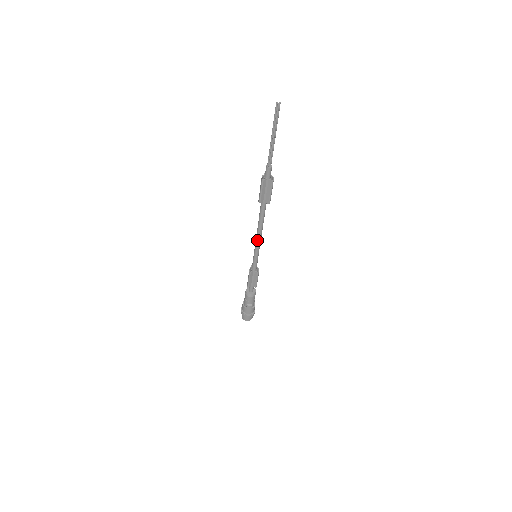
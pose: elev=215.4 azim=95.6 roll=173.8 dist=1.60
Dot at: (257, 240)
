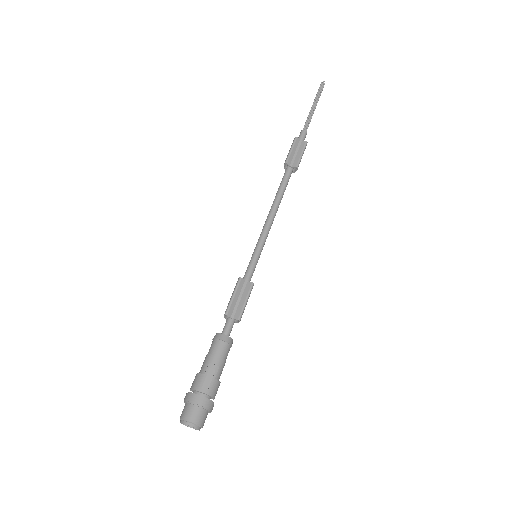
Dot at: (267, 222)
